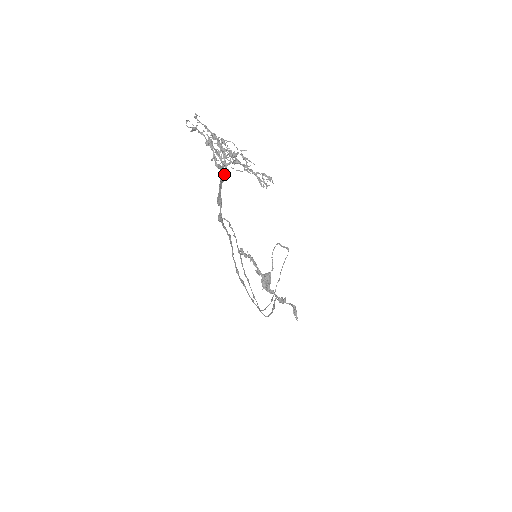
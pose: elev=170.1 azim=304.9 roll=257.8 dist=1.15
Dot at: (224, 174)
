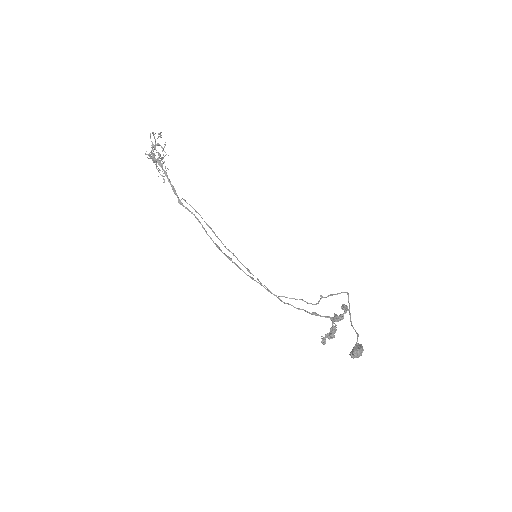
Dot at: (161, 165)
